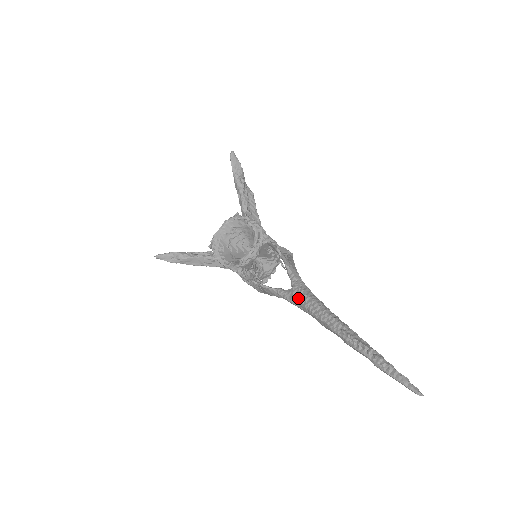
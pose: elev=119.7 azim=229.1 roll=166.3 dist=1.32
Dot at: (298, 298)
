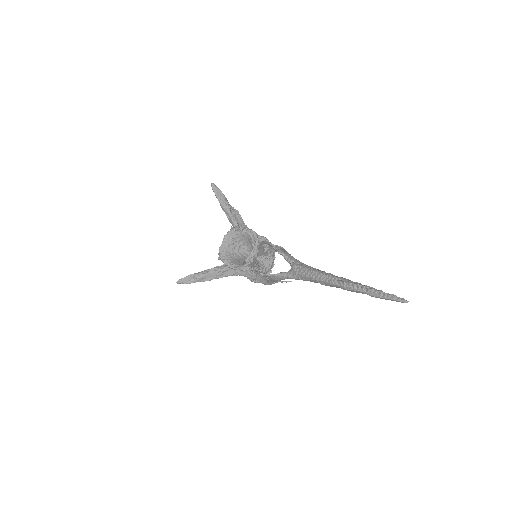
Dot at: (299, 273)
